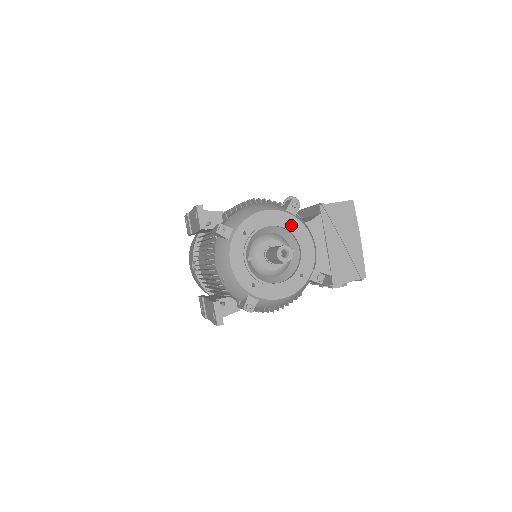
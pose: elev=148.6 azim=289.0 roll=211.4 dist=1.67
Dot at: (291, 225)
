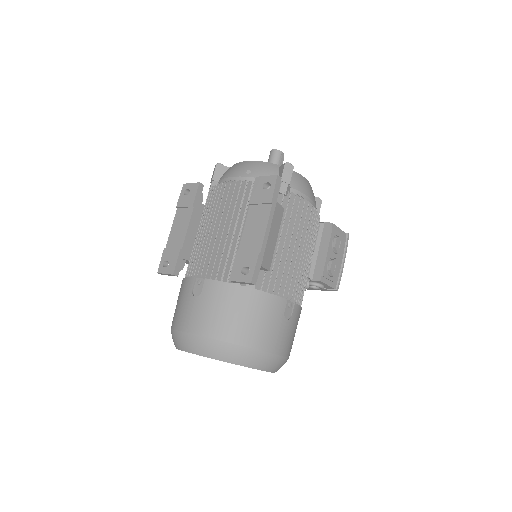
Dot at: occluded
